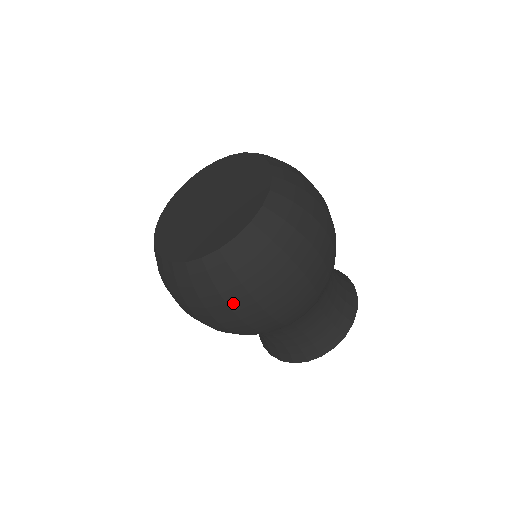
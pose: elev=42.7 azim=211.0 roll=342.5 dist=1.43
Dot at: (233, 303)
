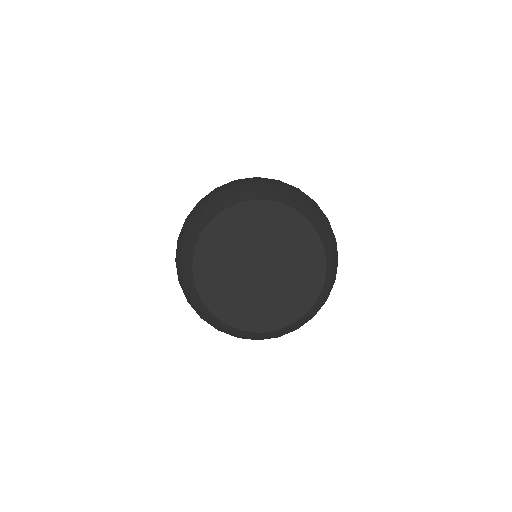
Dot at: occluded
